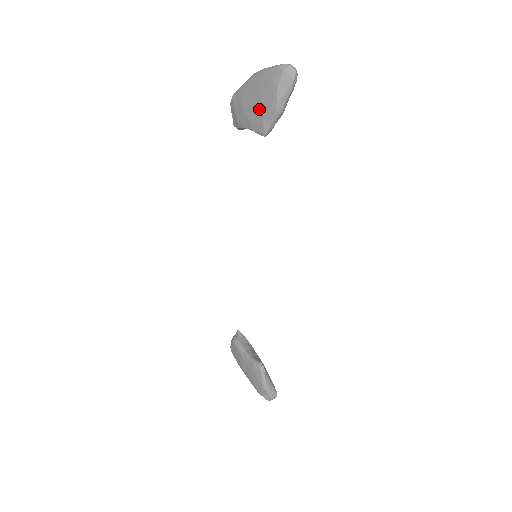
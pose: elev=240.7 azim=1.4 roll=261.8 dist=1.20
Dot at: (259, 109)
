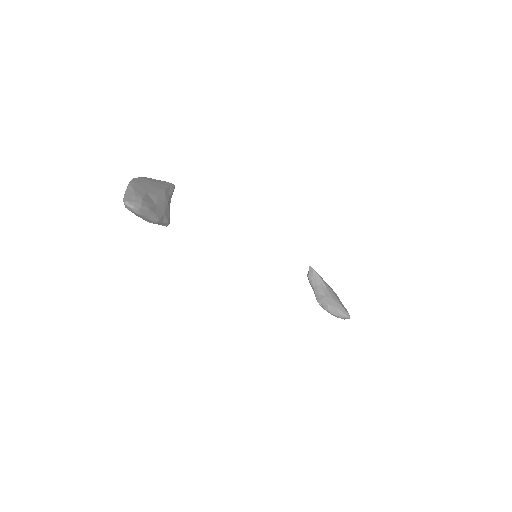
Dot at: occluded
